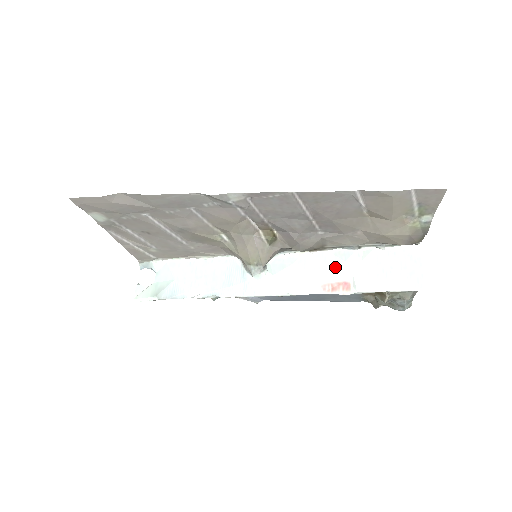
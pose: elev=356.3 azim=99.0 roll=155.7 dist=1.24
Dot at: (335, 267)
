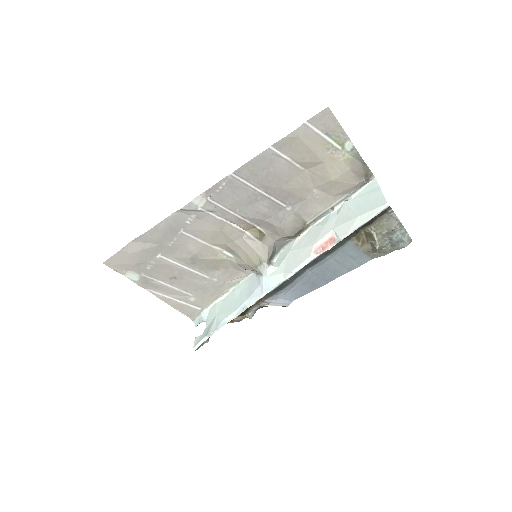
Dot at: (319, 233)
